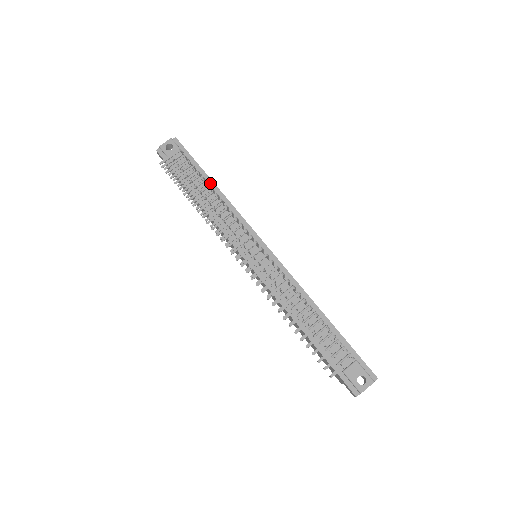
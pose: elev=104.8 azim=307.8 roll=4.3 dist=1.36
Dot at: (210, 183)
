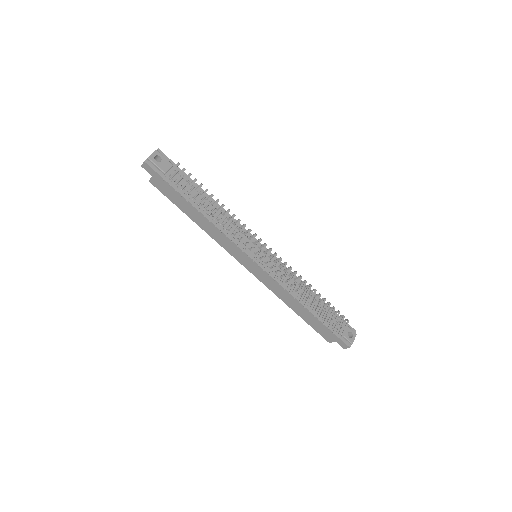
Dot at: occluded
